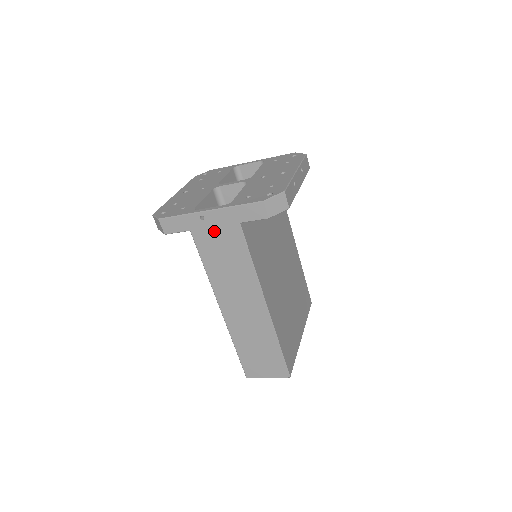
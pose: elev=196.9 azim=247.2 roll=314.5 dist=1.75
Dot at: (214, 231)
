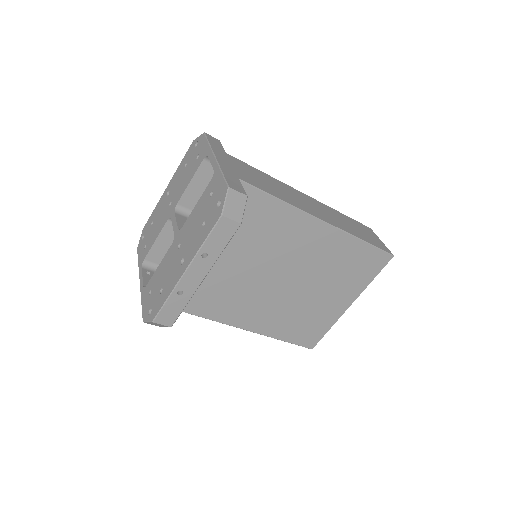
Dot at: occluded
